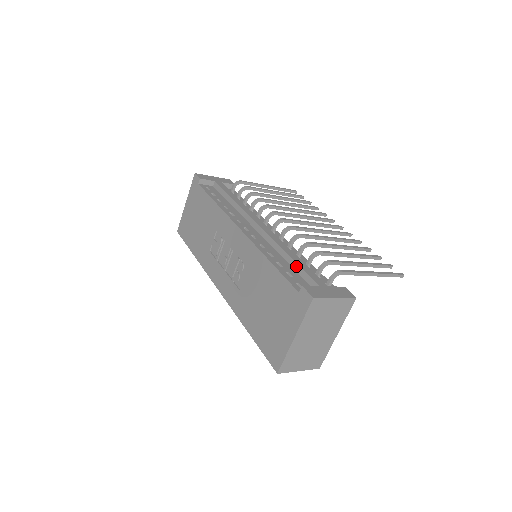
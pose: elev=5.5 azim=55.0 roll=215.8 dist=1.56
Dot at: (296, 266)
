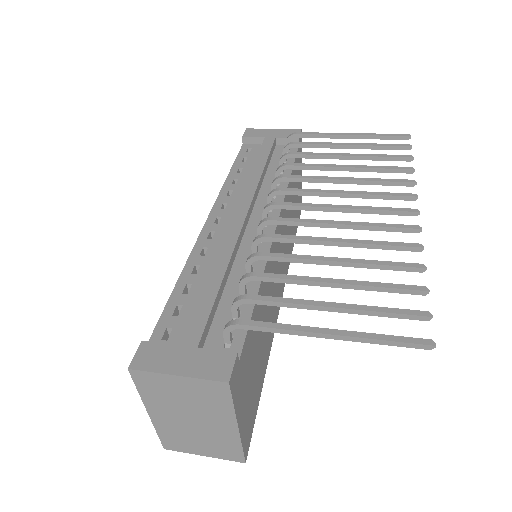
Dot at: (201, 296)
